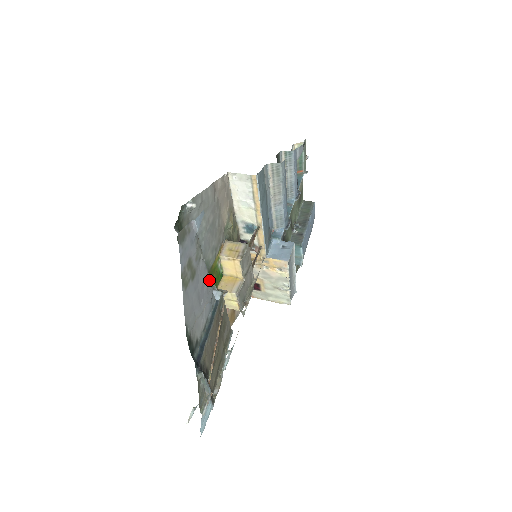
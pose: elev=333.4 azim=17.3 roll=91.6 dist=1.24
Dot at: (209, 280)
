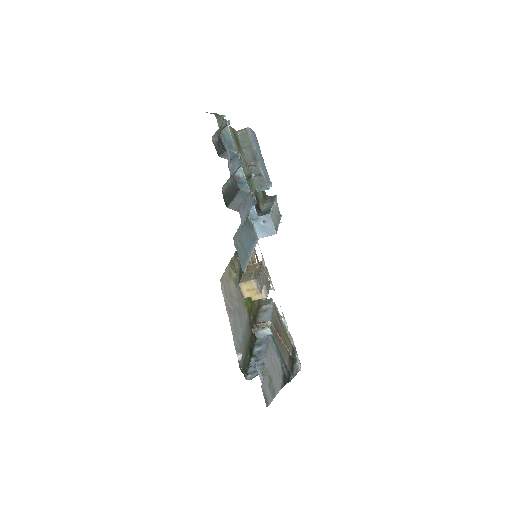
Dot at: (267, 349)
